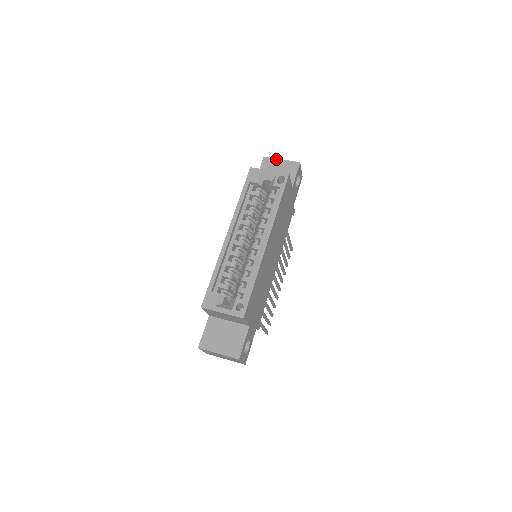
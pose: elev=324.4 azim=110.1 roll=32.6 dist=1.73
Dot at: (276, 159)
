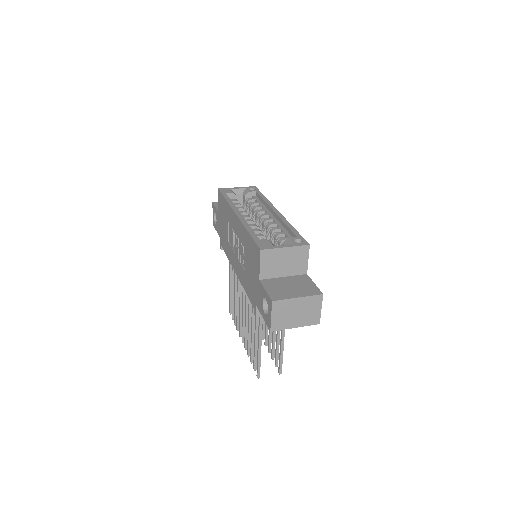
Dot at: occluded
